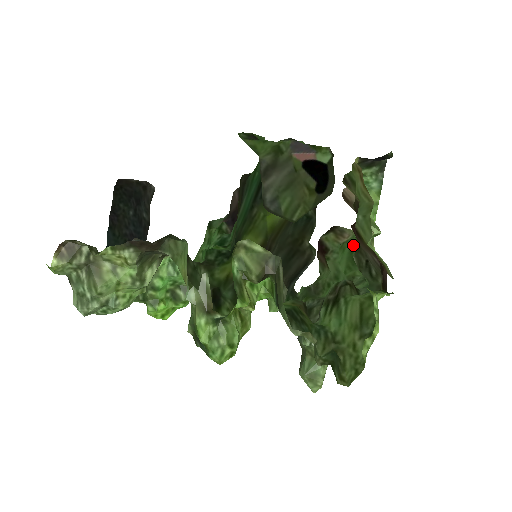
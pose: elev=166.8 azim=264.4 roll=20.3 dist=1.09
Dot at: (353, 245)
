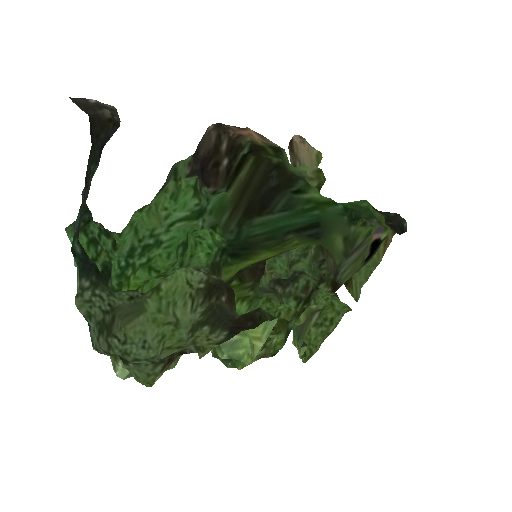
Dot at: occluded
